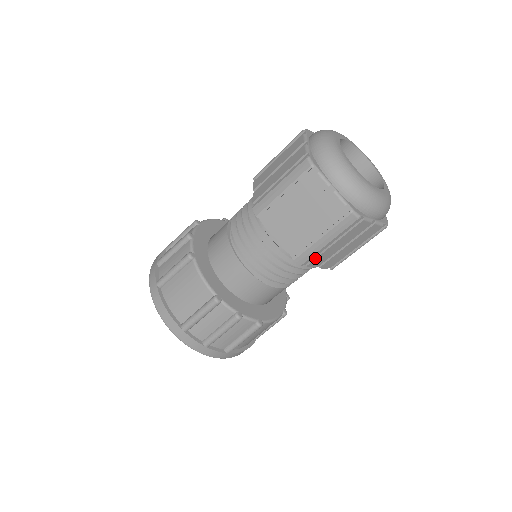
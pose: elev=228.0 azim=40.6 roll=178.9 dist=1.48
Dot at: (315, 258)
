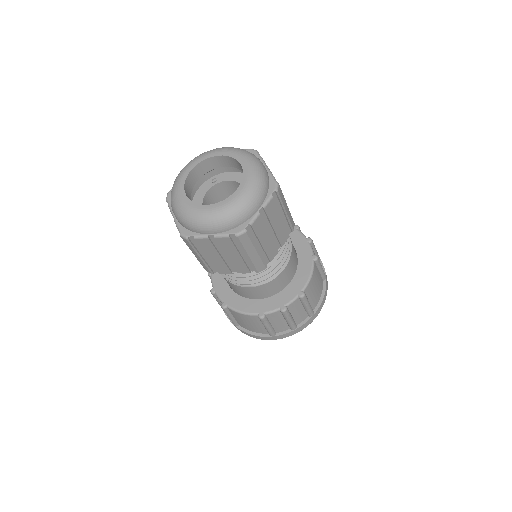
Dot at: (267, 256)
